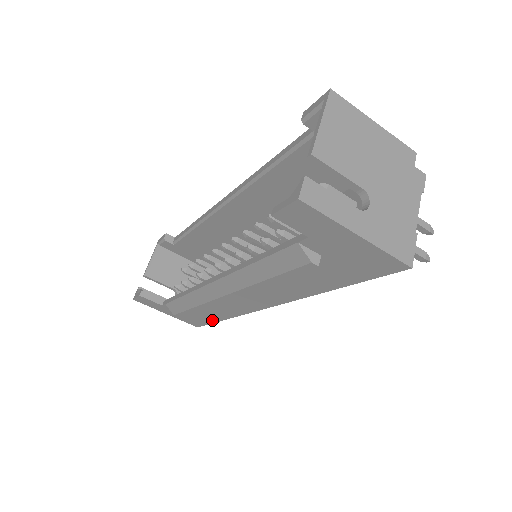
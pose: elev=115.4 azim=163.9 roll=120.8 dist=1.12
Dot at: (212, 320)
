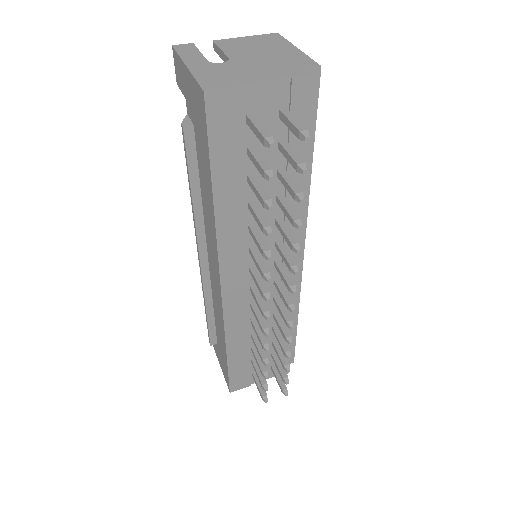
Dot at: (226, 359)
